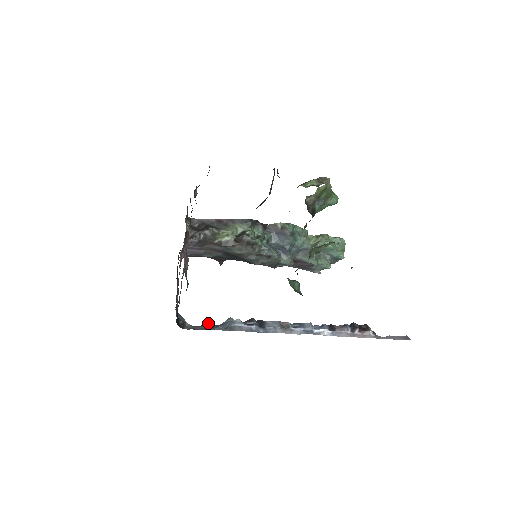
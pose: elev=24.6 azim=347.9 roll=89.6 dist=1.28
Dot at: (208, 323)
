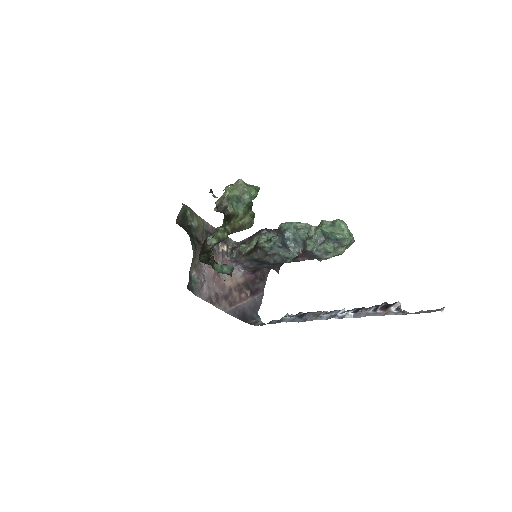
Dot at: (273, 320)
